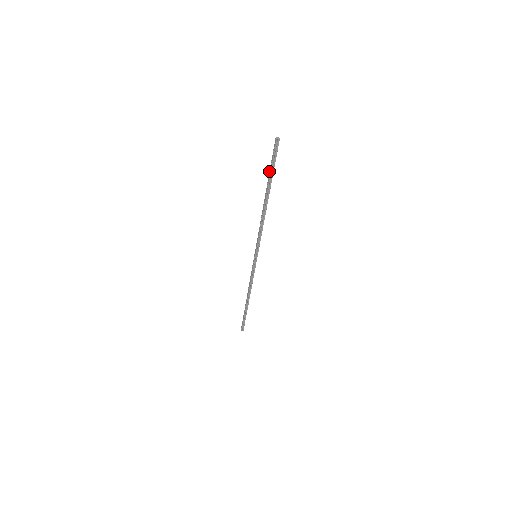
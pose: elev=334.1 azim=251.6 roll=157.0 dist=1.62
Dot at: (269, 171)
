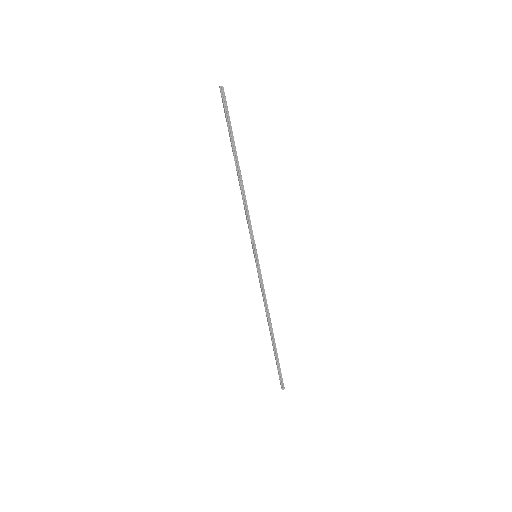
Dot at: (228, 131)
